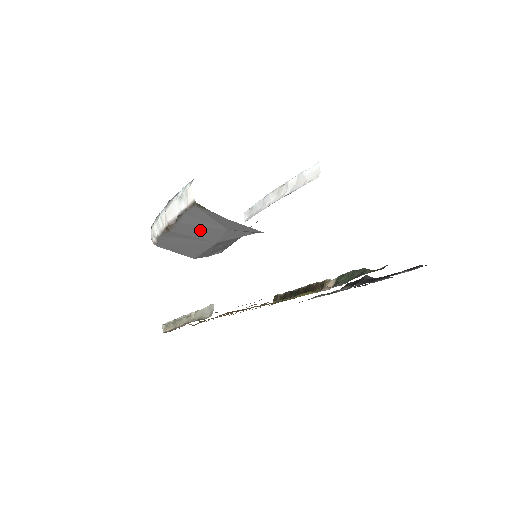
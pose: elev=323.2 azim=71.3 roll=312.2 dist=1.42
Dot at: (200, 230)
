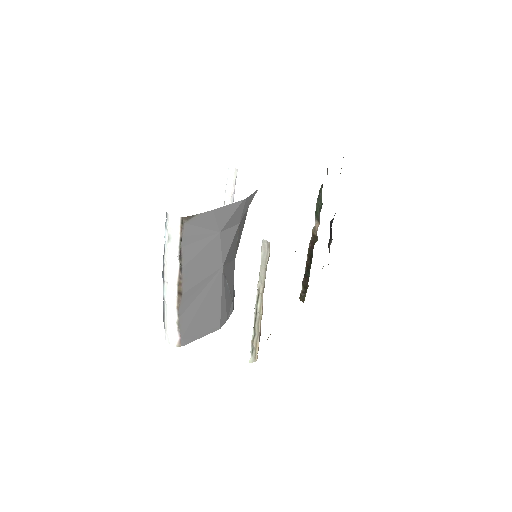
Dot at: (203, 260)
